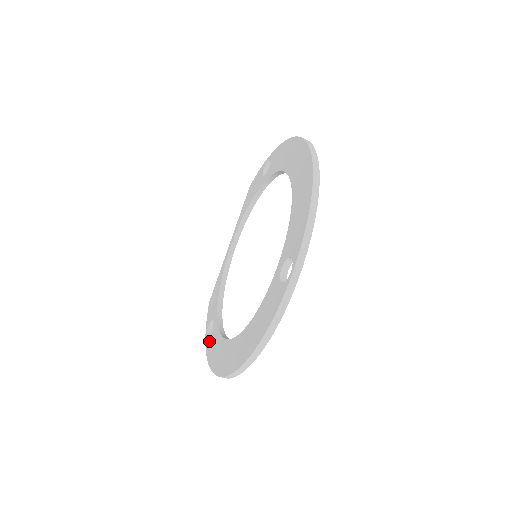
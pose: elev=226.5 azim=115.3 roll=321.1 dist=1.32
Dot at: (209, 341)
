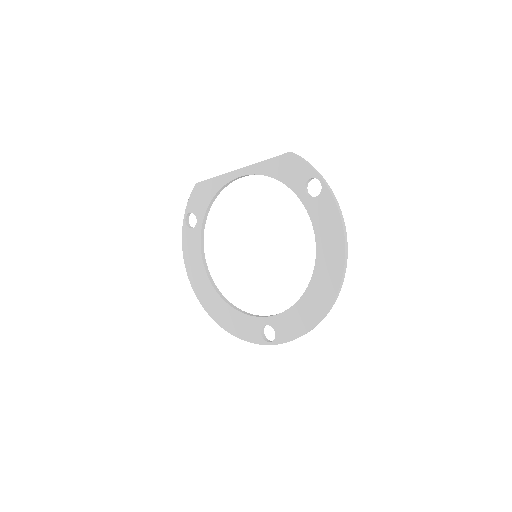
Dot at: (188, 233)
